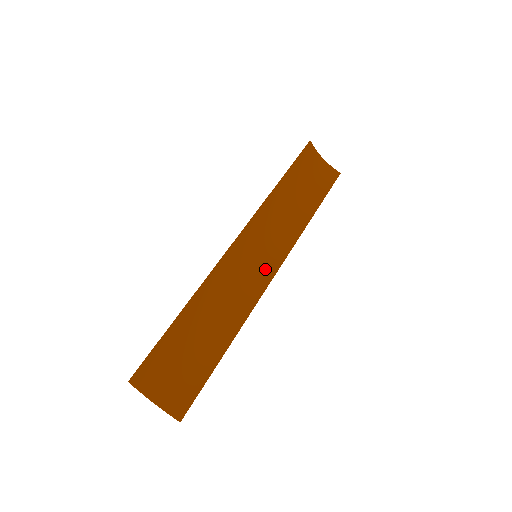
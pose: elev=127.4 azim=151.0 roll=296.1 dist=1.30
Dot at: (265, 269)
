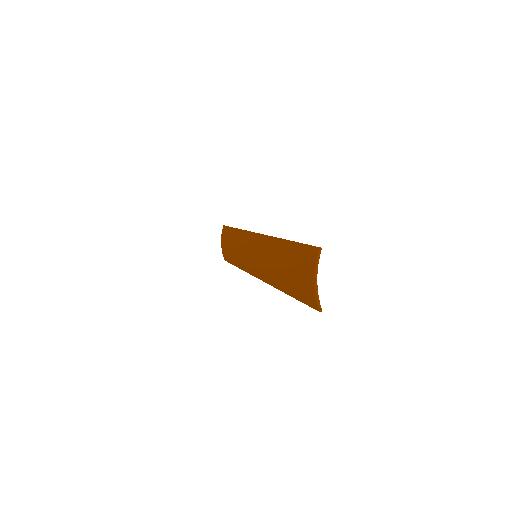
Dot at: occluded
